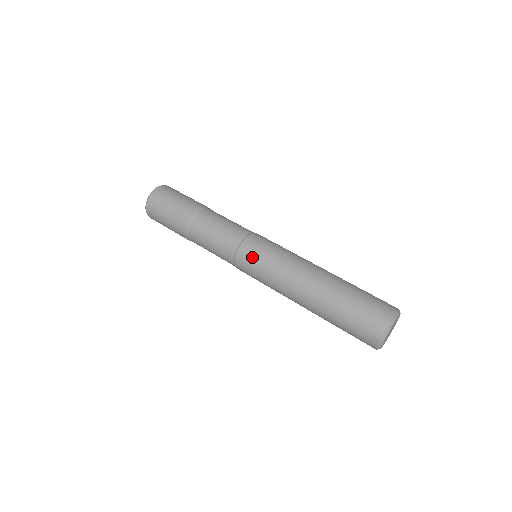
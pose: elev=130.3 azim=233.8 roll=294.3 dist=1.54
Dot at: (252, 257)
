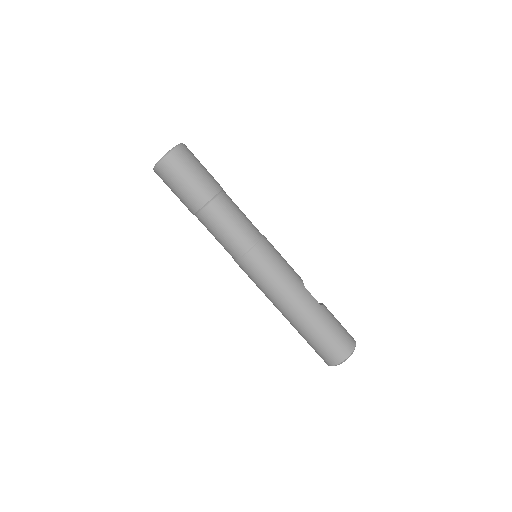
Dot at: (248, 272)
